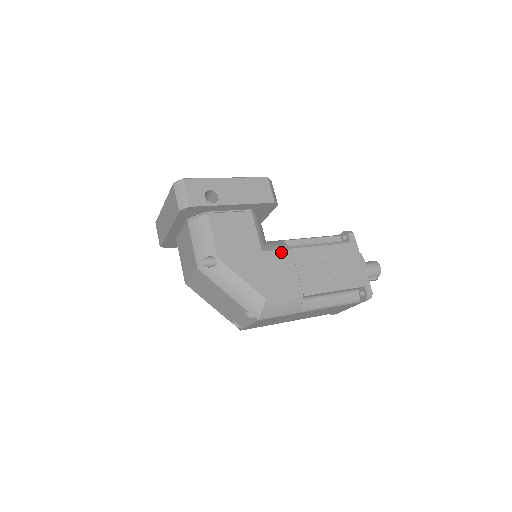
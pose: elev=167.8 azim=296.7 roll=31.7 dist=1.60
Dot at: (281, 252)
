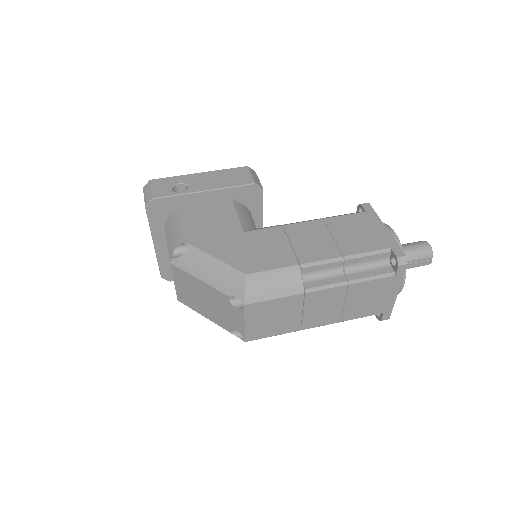
Dot at: (268, 230)
